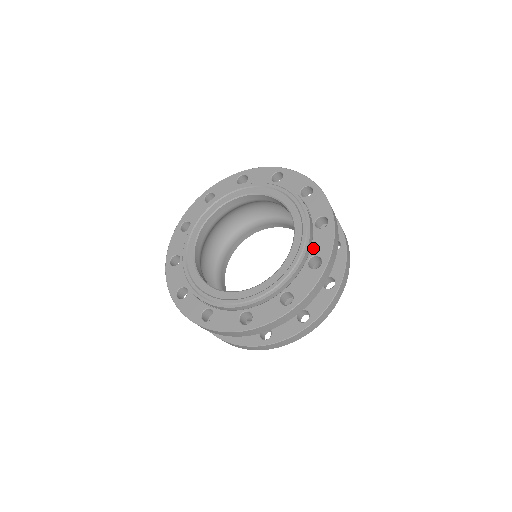
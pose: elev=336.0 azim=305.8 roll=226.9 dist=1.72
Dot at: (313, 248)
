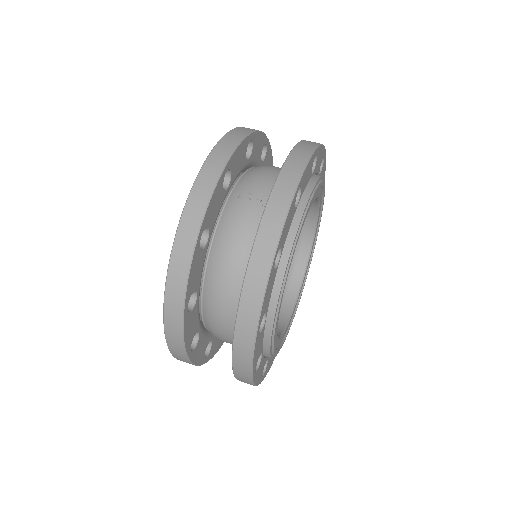
Dot at: occluded
